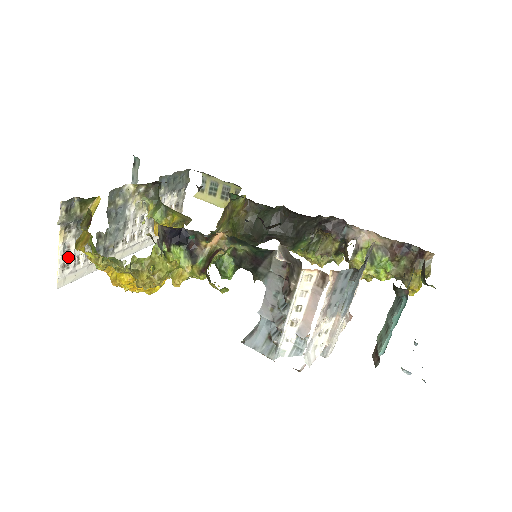
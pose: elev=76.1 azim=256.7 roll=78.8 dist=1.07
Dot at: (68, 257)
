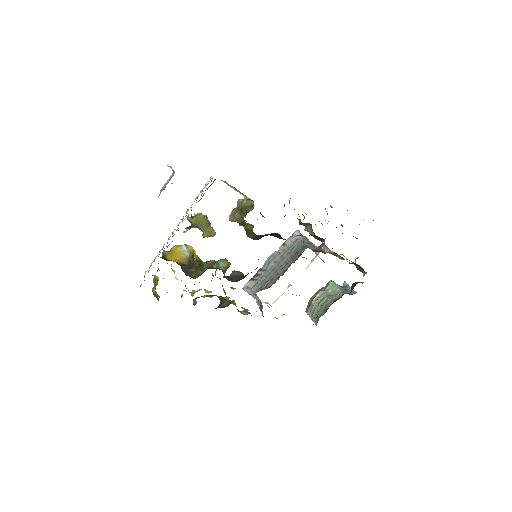
Dot at: occluded
